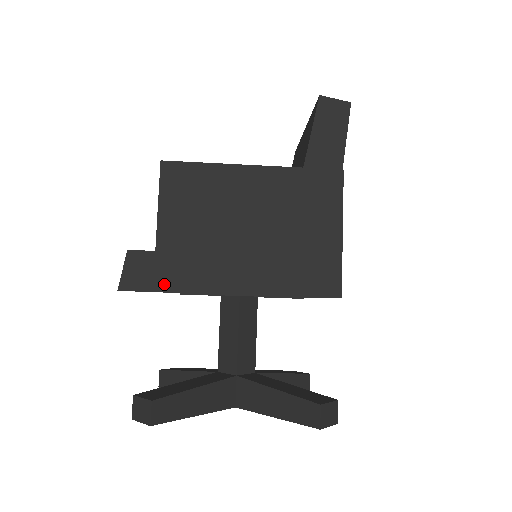
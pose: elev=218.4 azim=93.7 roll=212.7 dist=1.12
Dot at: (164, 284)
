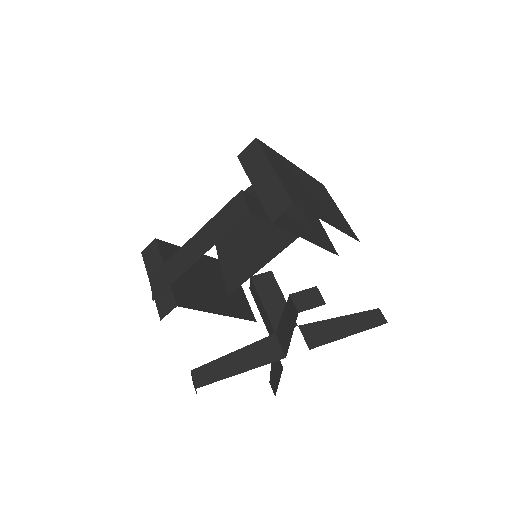
Dot at: (296, 202)
